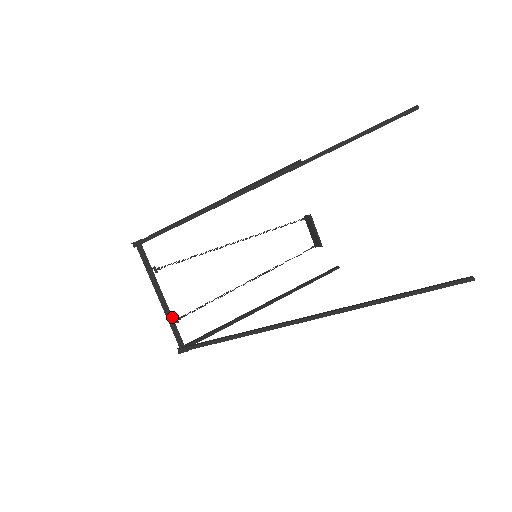
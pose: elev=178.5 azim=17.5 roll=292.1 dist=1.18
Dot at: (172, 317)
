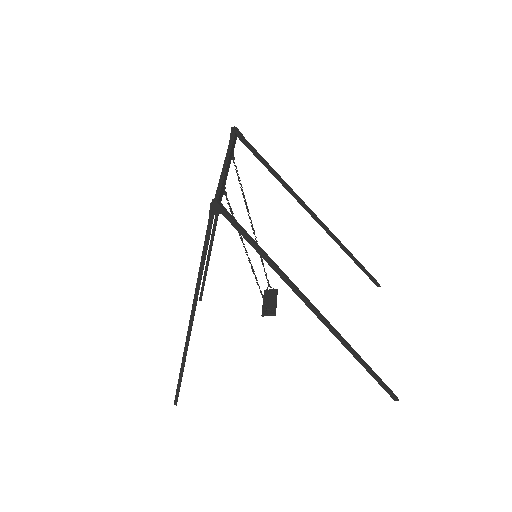
Dot at: (225, 183)
